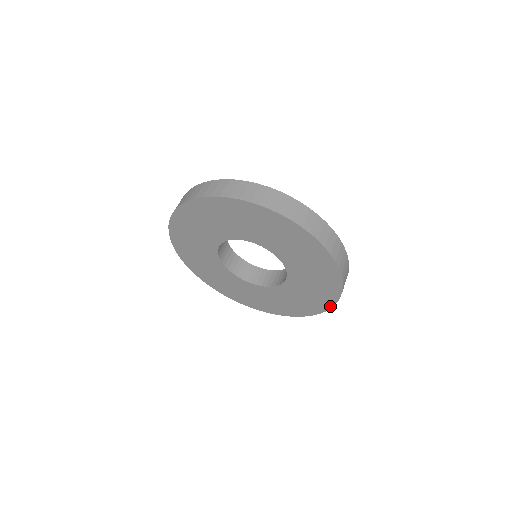
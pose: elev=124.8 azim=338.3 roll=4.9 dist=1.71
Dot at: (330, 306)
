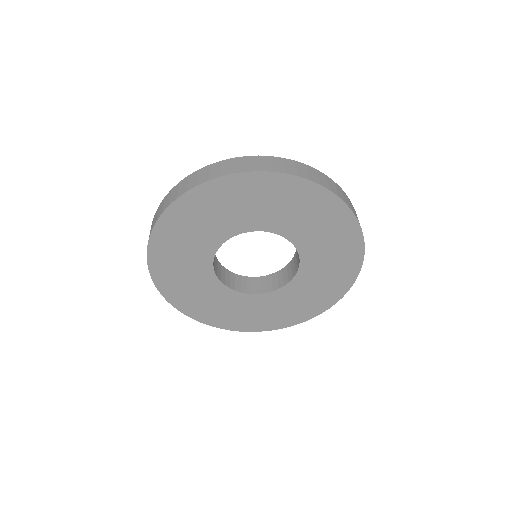
Dot at: (348, 287)
